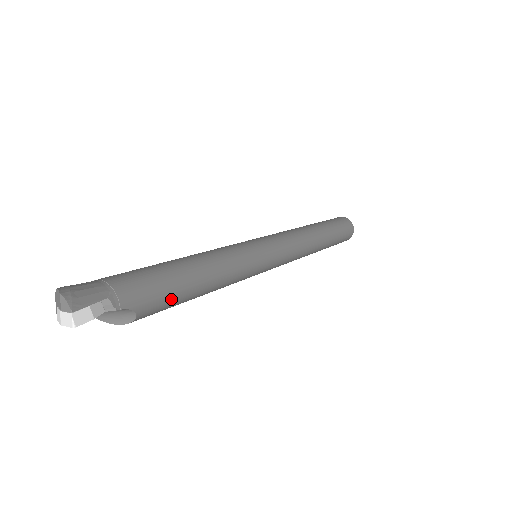
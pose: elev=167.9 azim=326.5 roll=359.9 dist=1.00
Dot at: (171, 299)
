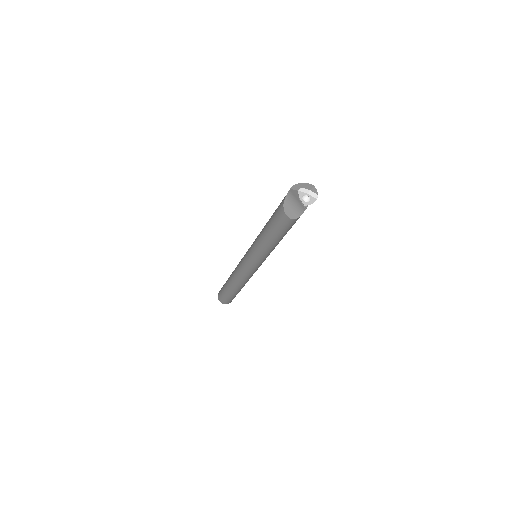
Dot at: (290, 228)
